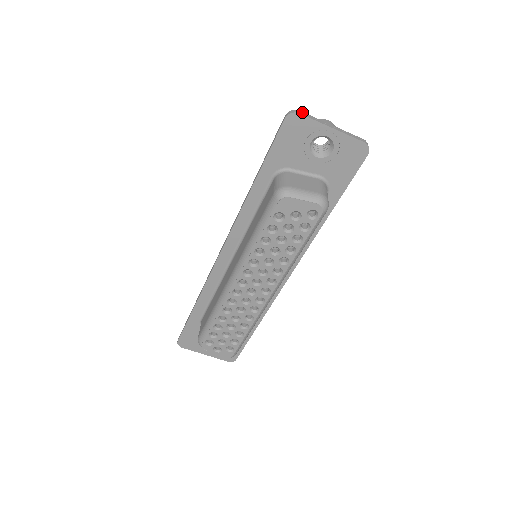
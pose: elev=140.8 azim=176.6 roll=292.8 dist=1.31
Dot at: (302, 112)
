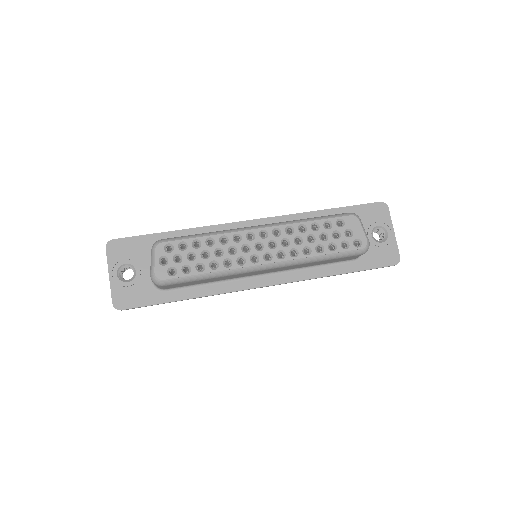
Dot at: (388, 211)
